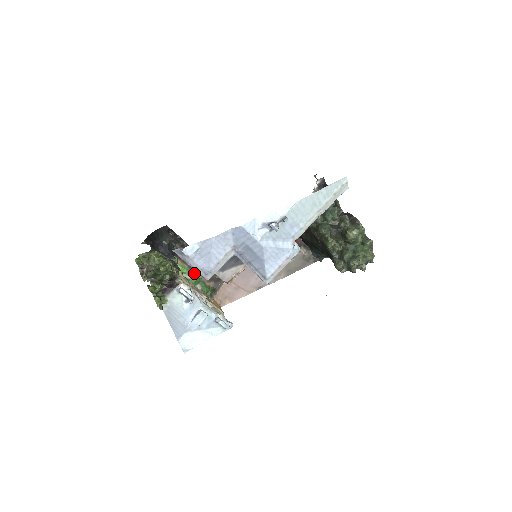
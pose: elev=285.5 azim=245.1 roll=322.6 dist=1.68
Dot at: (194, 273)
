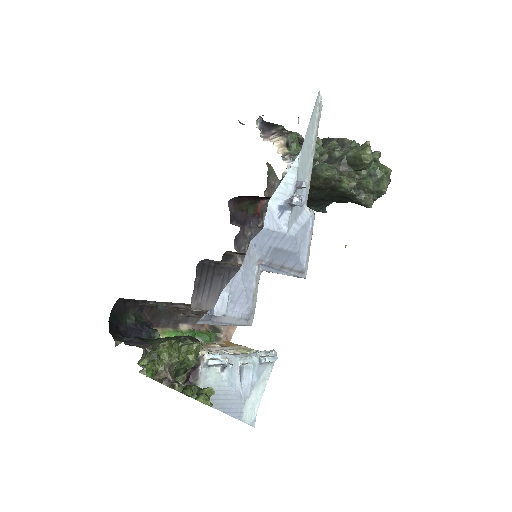
Dot at: (182, 329)
